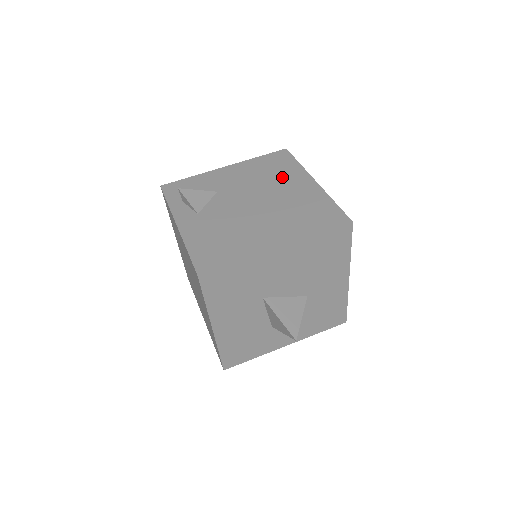
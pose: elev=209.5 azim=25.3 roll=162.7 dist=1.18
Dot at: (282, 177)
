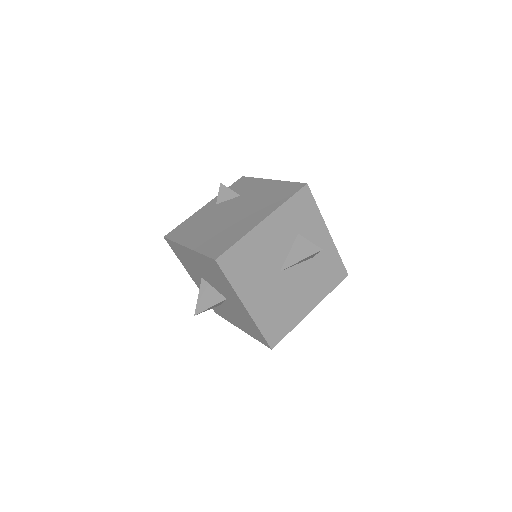
Dot at: (264, 205)
